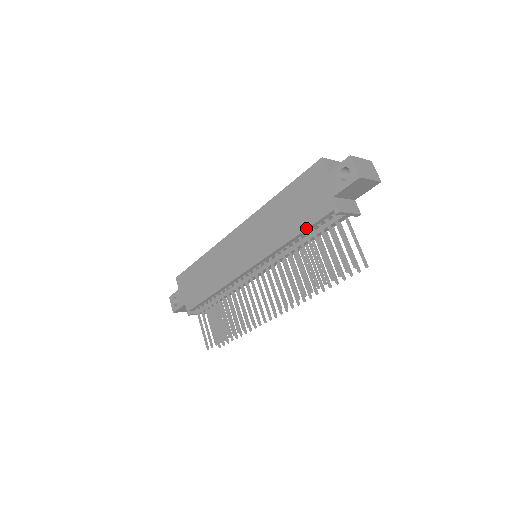
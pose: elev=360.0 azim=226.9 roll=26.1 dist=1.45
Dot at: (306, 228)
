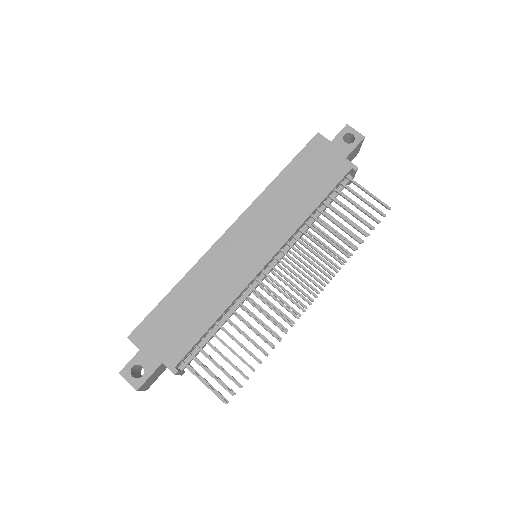
Dot at: (329, 192)
